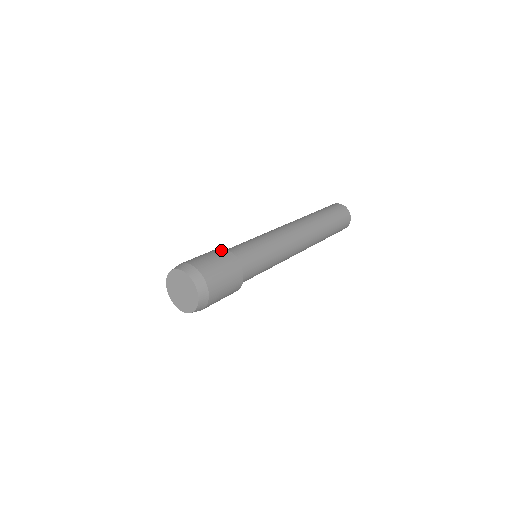
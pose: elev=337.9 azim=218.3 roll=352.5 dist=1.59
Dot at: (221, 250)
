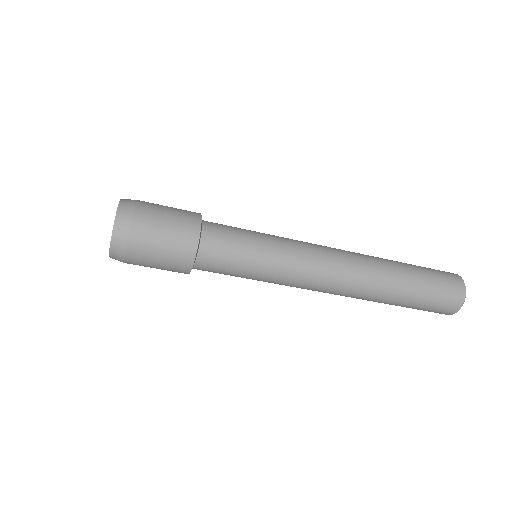
Dot at: occluded
